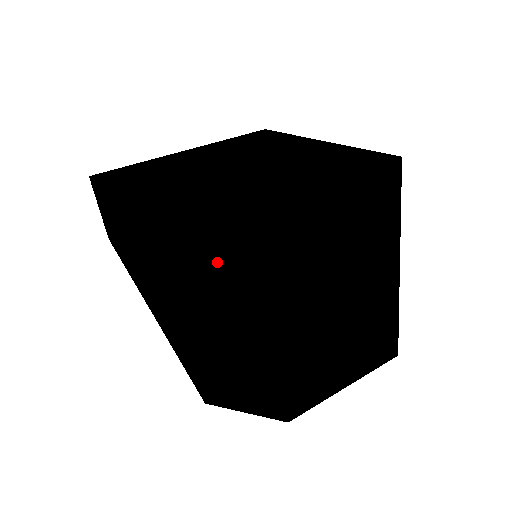
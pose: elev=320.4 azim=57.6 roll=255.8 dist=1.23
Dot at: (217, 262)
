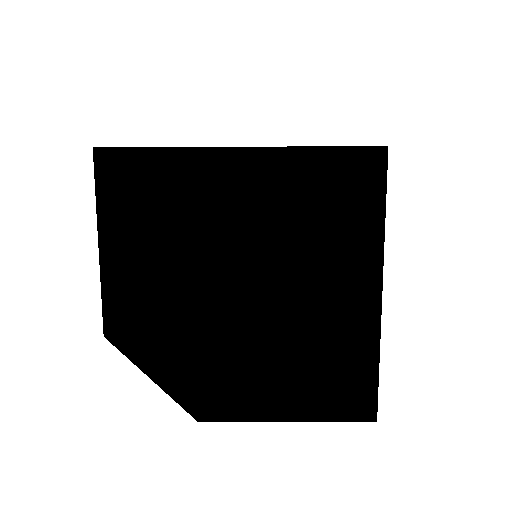
Dot at: (140, 187)
